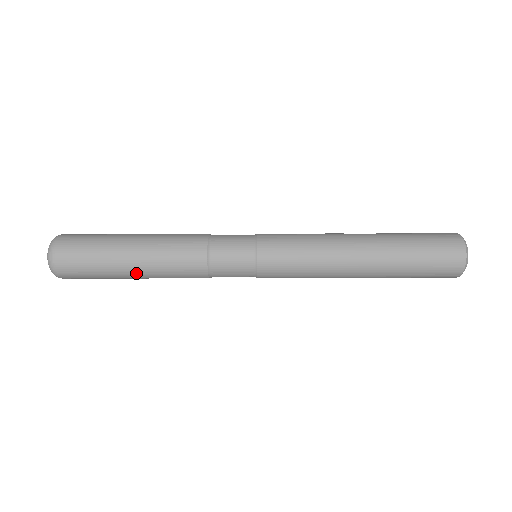
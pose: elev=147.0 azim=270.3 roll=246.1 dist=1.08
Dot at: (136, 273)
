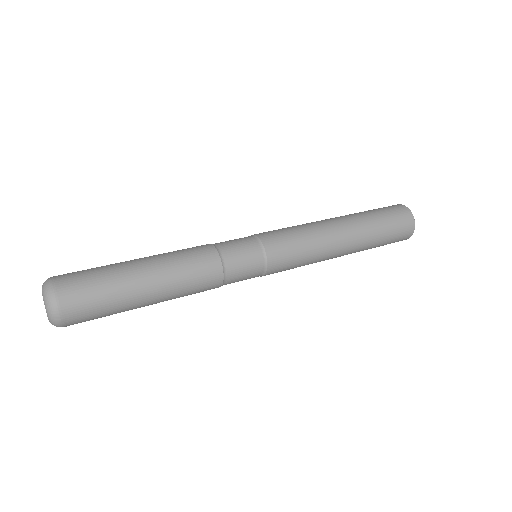
Dot at: (152, 296)
